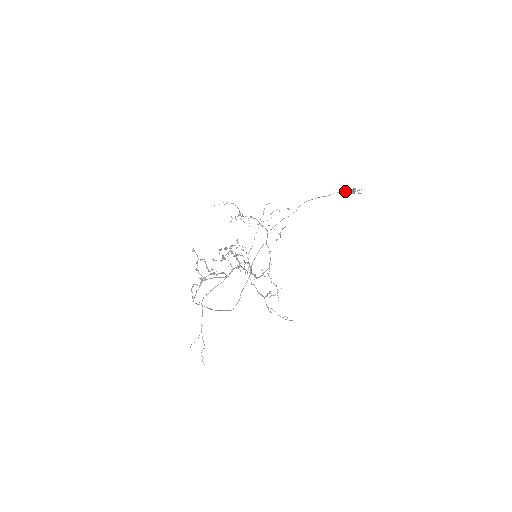
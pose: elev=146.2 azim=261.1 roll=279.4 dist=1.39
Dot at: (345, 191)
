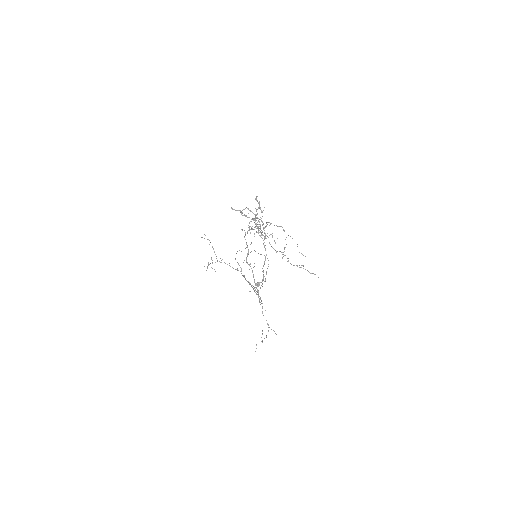
Dot at: occluded
